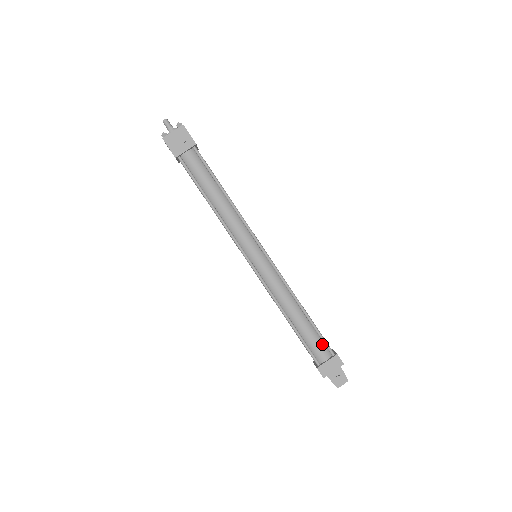
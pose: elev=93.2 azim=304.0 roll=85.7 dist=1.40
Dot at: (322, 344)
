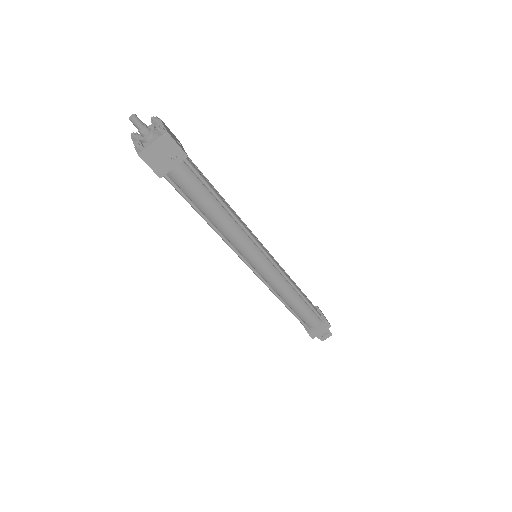
Dot at: (314, 316)
